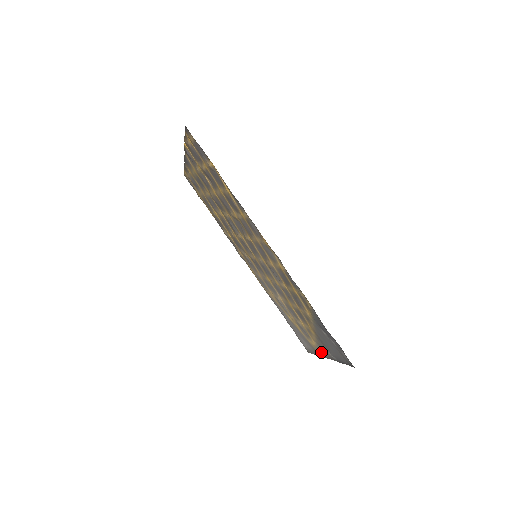
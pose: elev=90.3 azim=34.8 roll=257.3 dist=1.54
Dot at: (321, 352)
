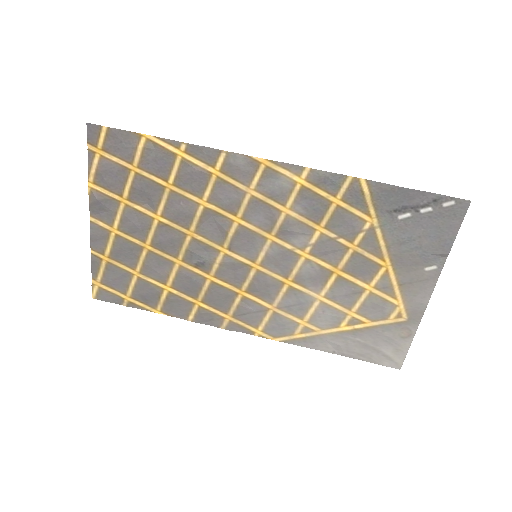
Dot at: (417, 301)
